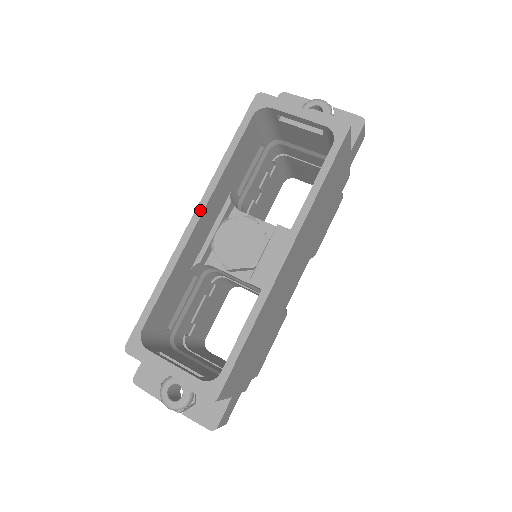
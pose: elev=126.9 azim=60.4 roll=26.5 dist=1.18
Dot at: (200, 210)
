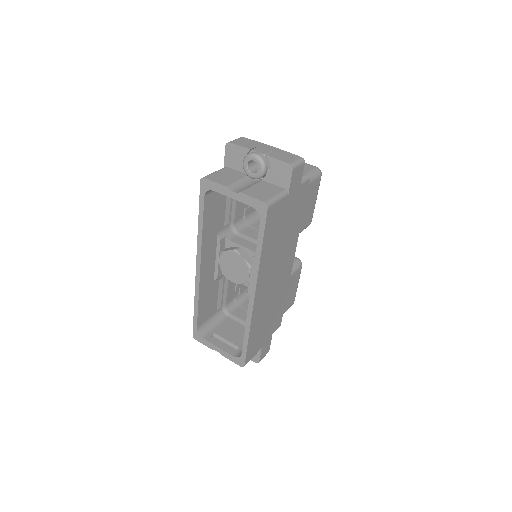
Dot at: (198, 264)
